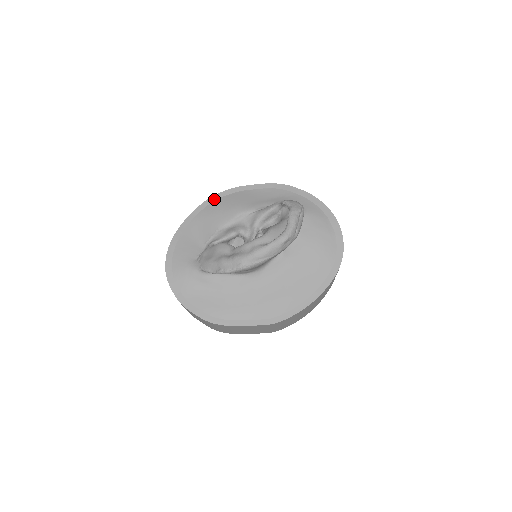
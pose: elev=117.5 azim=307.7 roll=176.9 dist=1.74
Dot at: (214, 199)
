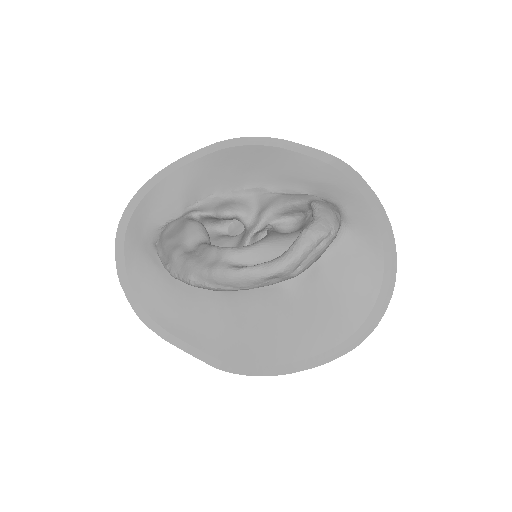
Dot at: (236, 143)
